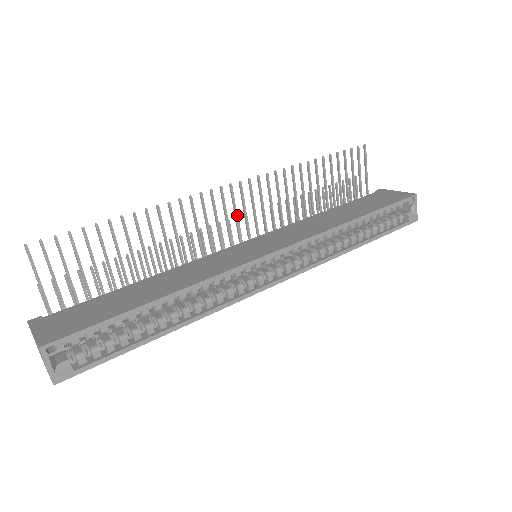
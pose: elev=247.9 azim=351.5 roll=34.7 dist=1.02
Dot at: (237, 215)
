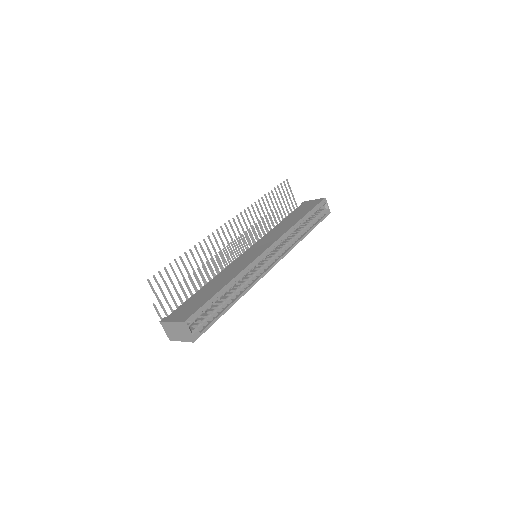
Dot at: occluded
